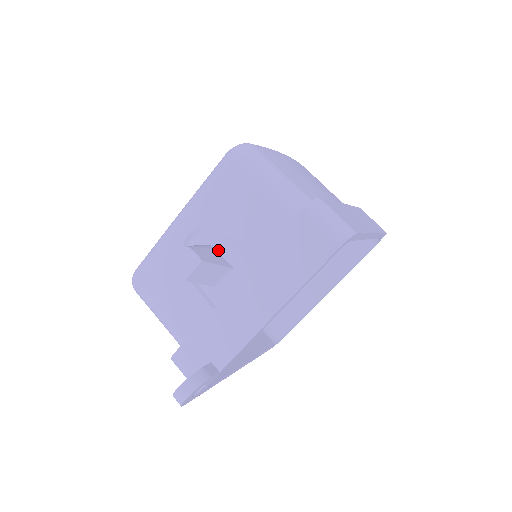
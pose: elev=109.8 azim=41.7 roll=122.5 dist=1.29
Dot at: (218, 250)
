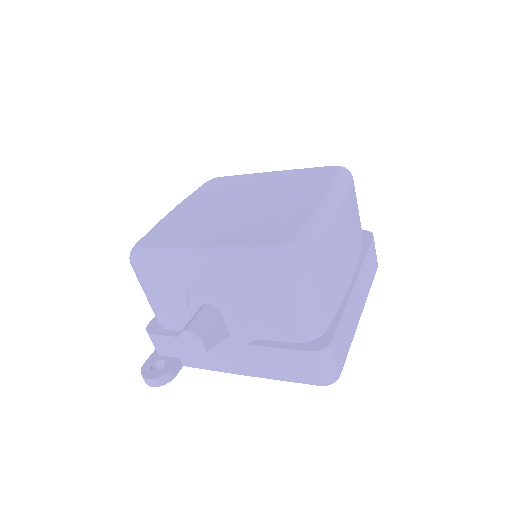
Dot at: (224, 317)
